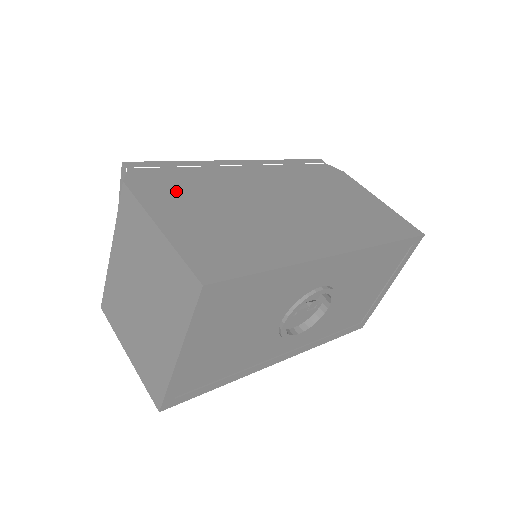
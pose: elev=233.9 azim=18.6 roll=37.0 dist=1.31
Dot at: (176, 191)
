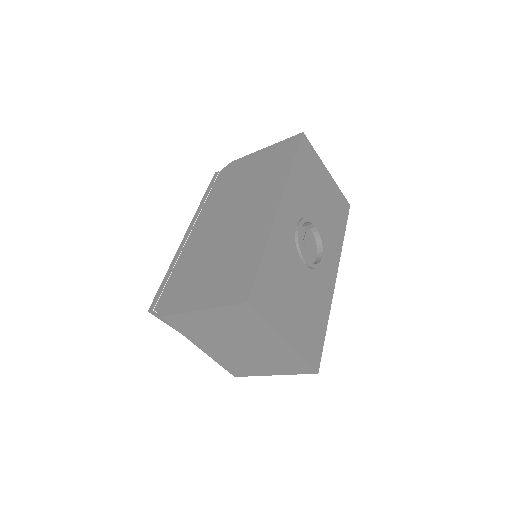
Dot at: (184, 287)
